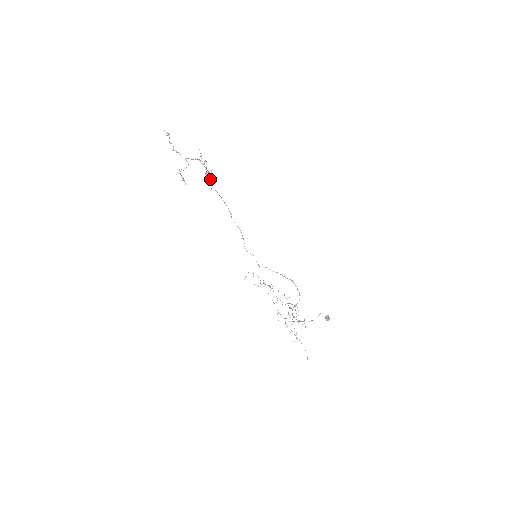
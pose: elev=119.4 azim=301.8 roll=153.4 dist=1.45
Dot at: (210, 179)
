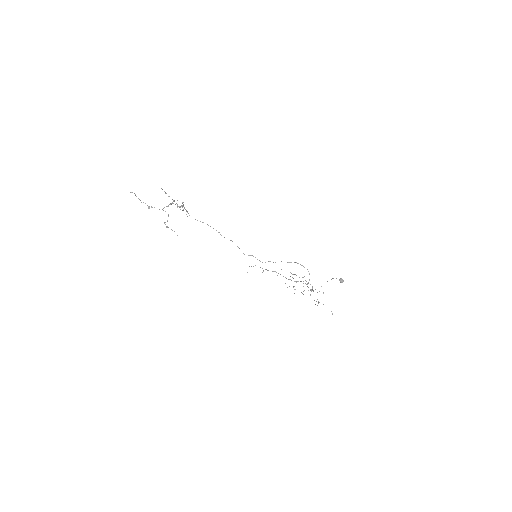
Dot at: (188, 213)
